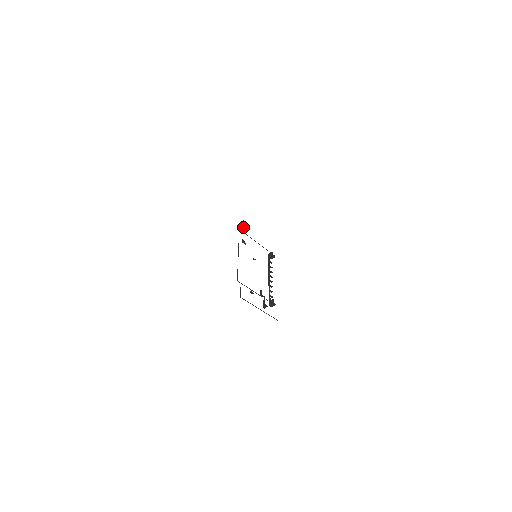
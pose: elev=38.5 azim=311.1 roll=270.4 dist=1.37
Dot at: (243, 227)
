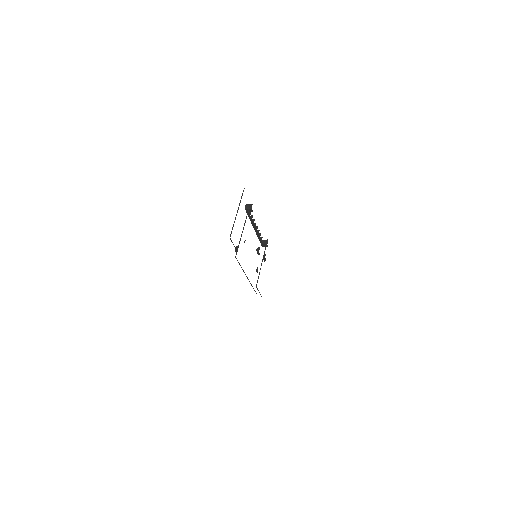
Dot at: (235, 248)
